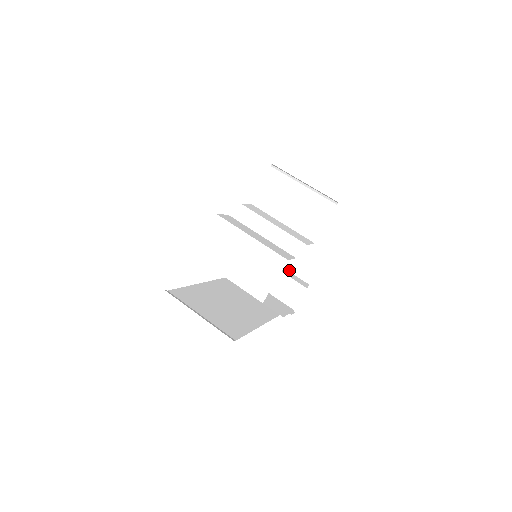
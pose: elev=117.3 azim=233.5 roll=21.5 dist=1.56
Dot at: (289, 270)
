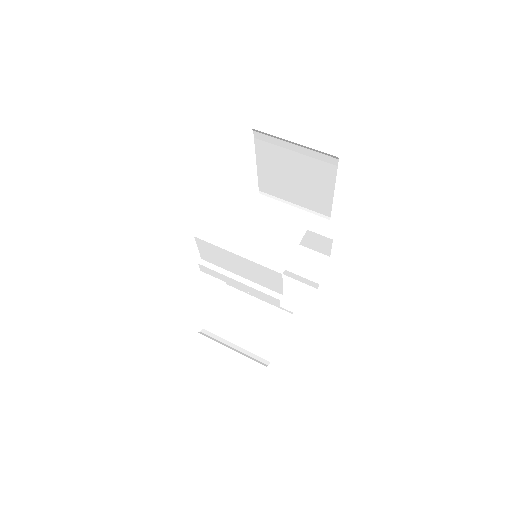
Dot at: (299, 259)
